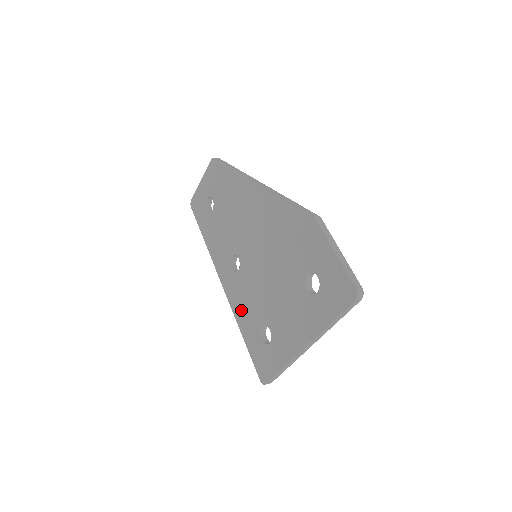
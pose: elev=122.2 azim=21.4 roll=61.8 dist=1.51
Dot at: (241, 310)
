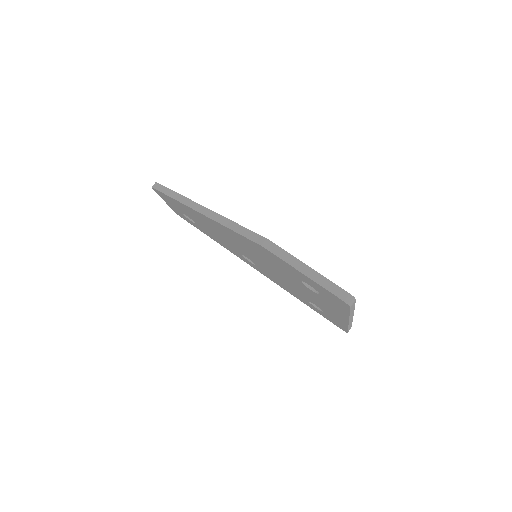
Dot at: (285, 288)
